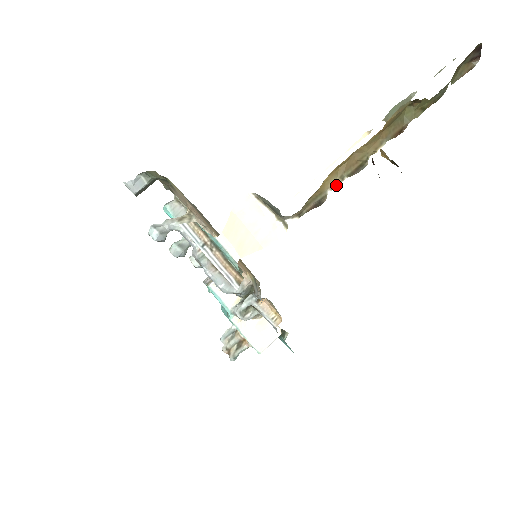
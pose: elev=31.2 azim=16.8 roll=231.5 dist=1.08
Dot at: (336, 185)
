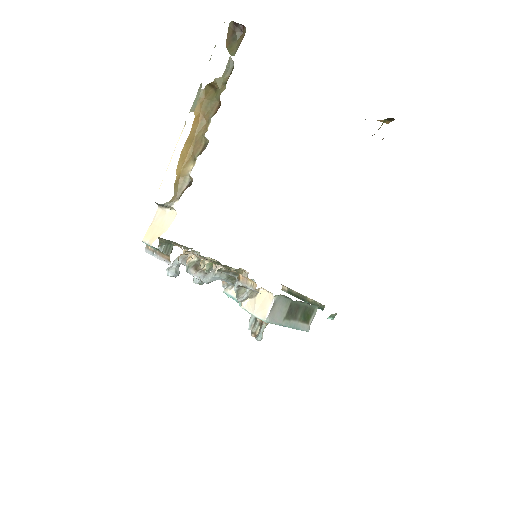
Dot at: (193, 166)
